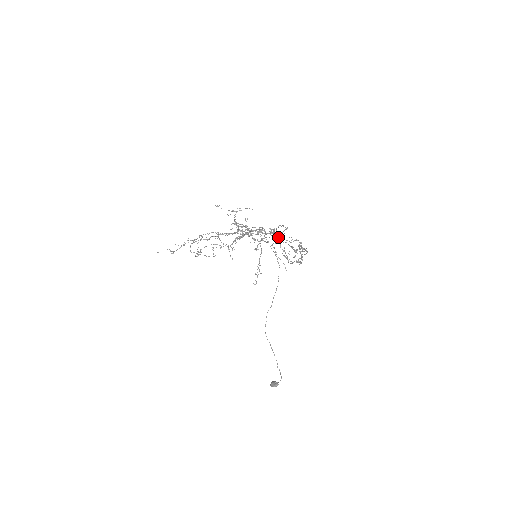
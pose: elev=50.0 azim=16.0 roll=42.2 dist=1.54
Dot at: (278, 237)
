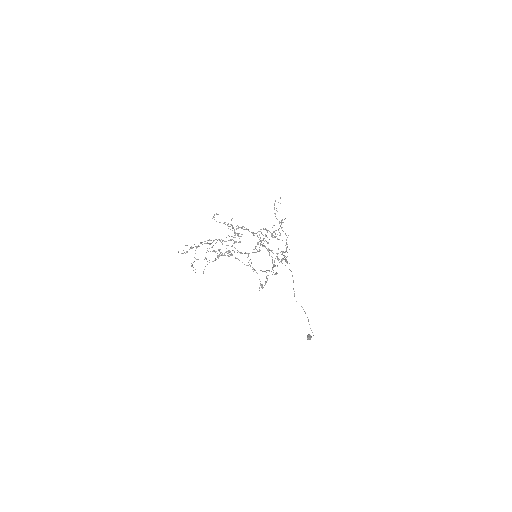
Dot at: occluded
